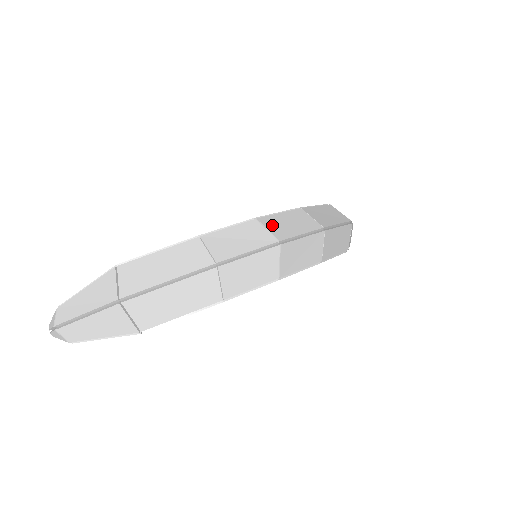
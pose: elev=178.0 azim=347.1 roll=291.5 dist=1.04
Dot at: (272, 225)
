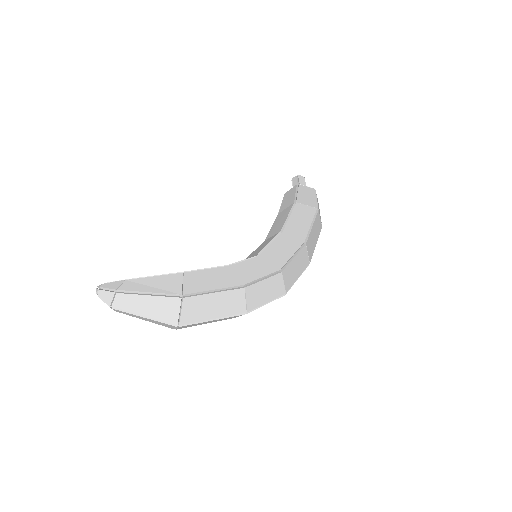
Dot at: (287, 276)
